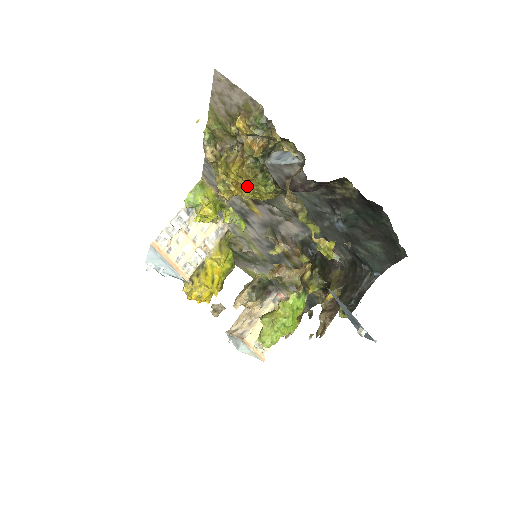
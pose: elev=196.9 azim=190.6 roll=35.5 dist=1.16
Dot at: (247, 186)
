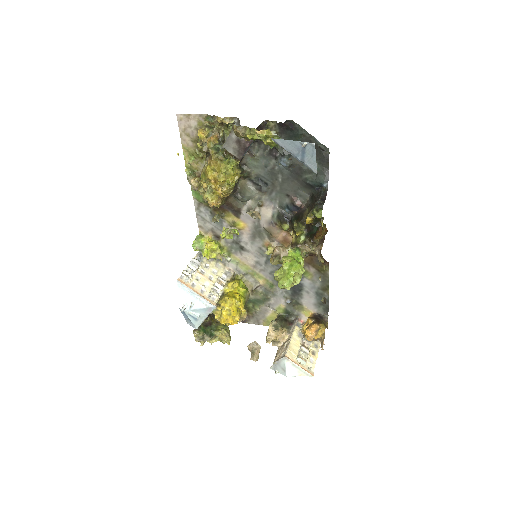
Dot at: (220, 174)
